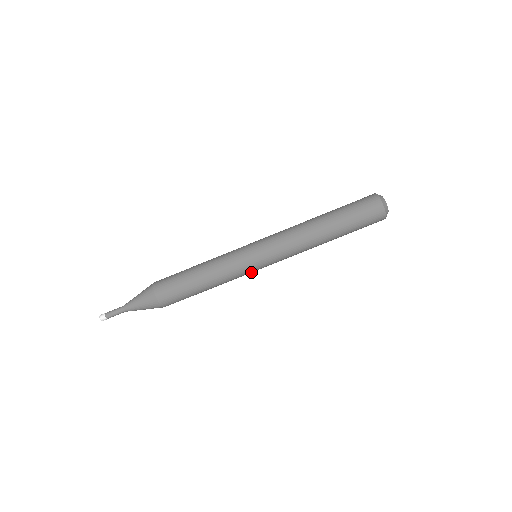
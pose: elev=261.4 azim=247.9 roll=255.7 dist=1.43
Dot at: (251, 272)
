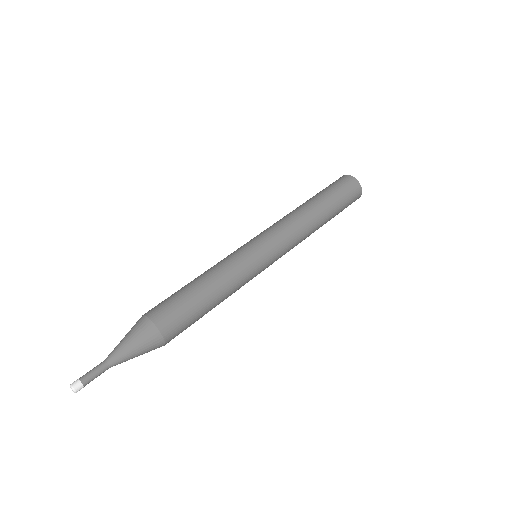
Dot at: (255, 261)
